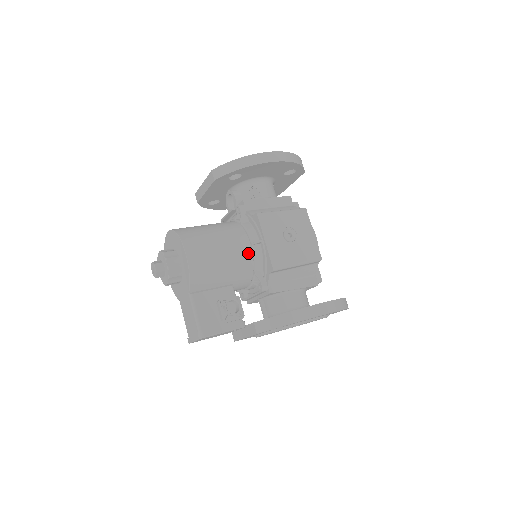
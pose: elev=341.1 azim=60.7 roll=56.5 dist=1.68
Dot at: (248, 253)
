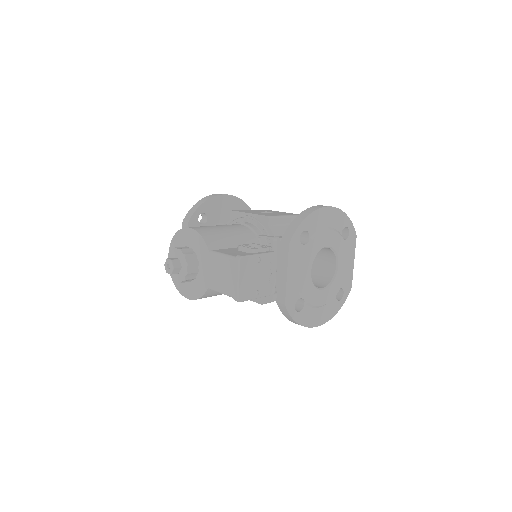
Dot at: (242, 226)
